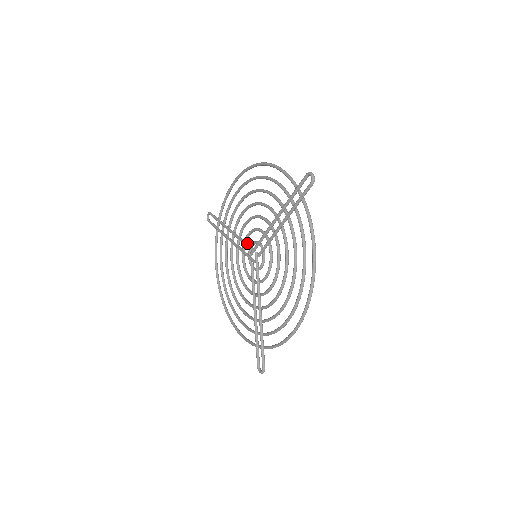
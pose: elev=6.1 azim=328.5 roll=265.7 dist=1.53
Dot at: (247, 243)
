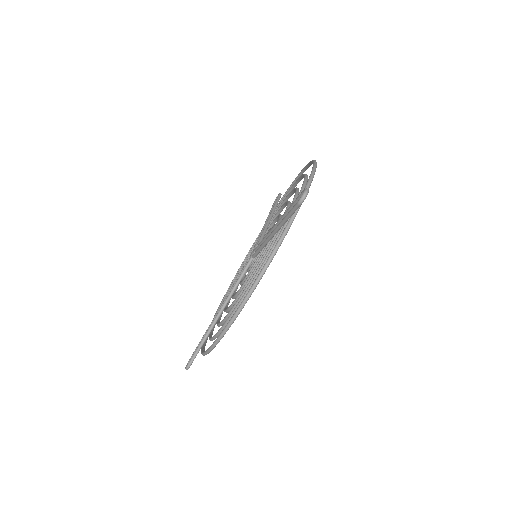
Dot at: (262, 239)
